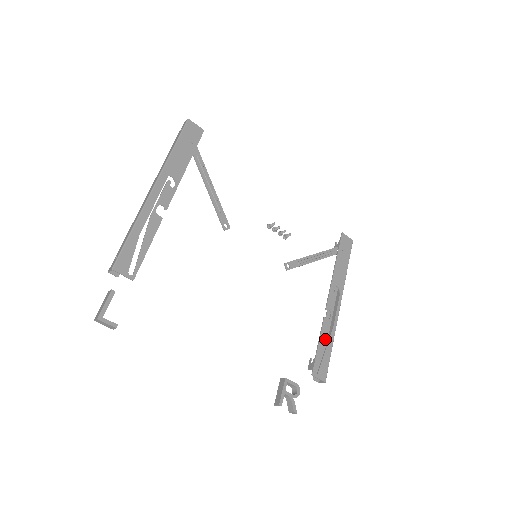
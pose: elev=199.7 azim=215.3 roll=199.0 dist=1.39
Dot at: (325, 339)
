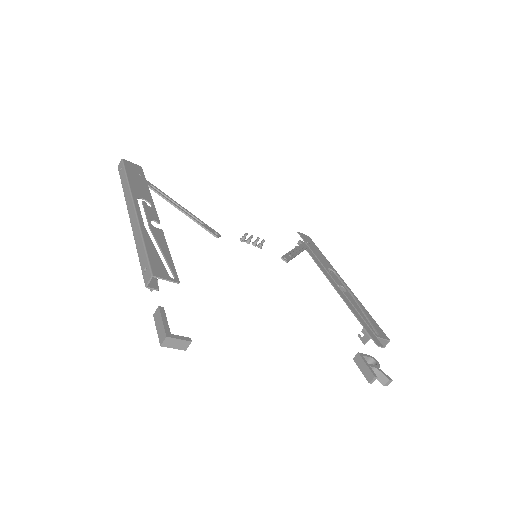
Dot at: occluded
